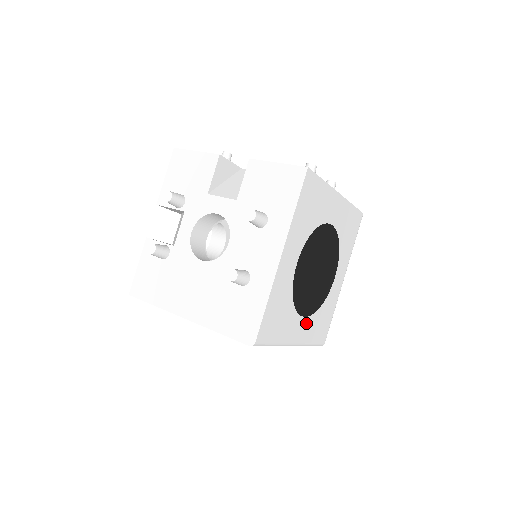
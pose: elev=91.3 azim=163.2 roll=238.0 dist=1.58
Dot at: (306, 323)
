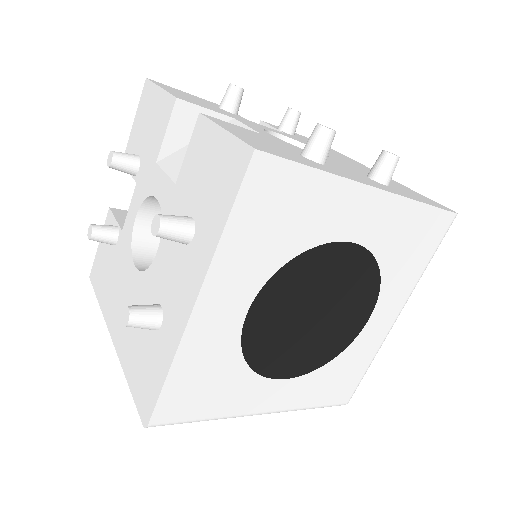
Dot at: (291, 385)
